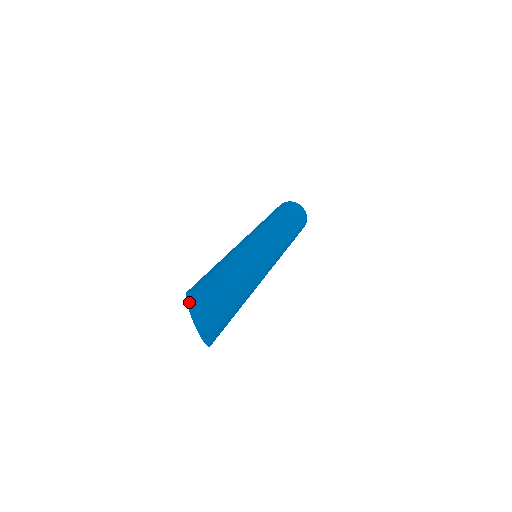
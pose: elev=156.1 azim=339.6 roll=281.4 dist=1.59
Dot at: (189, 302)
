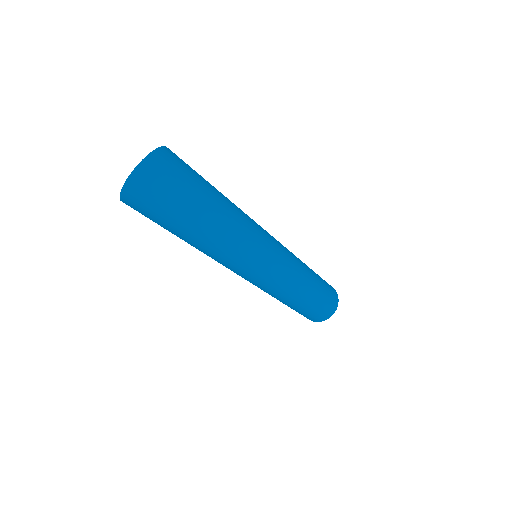
Dot at: occluded
